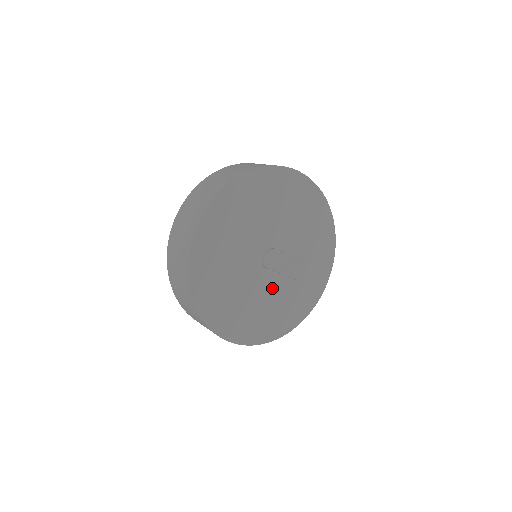
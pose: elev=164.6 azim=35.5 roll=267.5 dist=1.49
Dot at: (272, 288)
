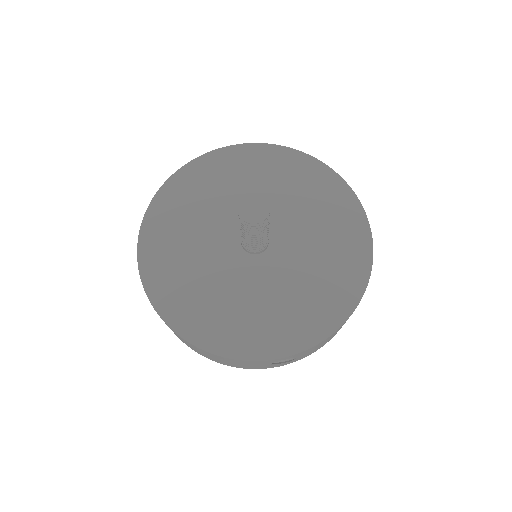
Dot at: (270, 278)
